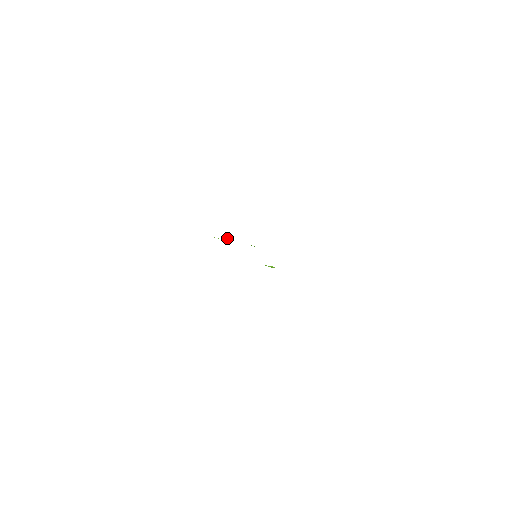
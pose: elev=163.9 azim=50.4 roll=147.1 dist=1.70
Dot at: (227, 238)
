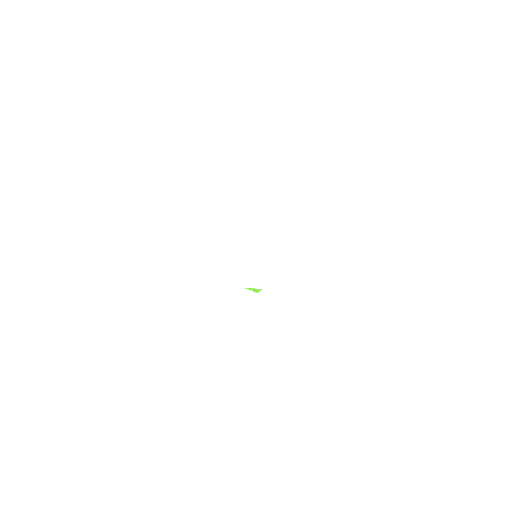
Dot at: occluded
